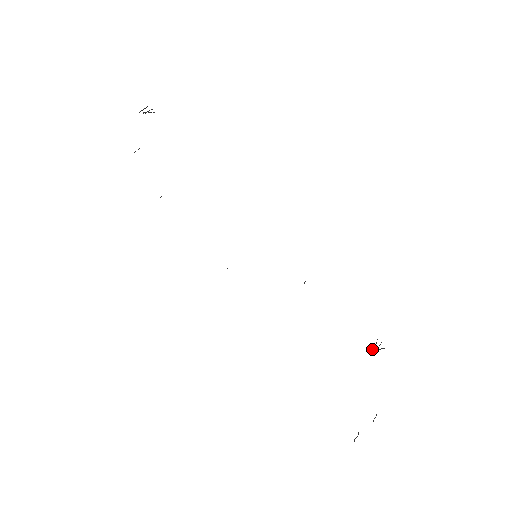
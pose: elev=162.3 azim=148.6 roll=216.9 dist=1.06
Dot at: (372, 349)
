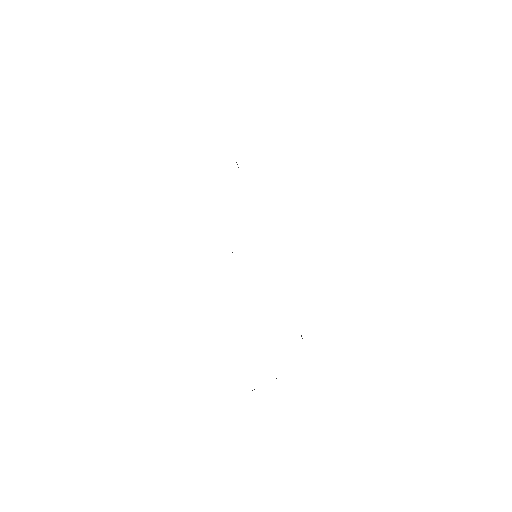
Dot at: occluded
